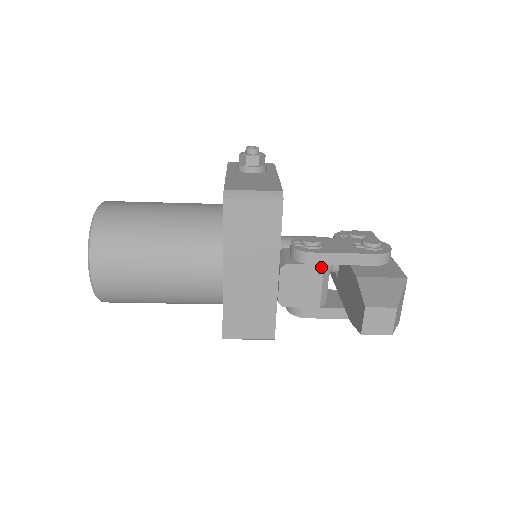
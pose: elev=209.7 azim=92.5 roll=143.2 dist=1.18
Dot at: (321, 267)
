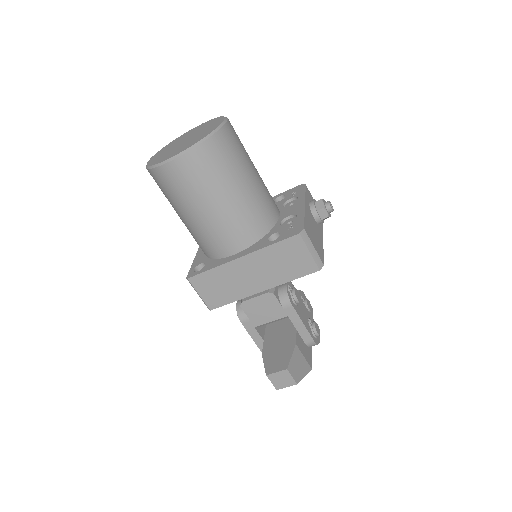
Dot at: (285, 315)
